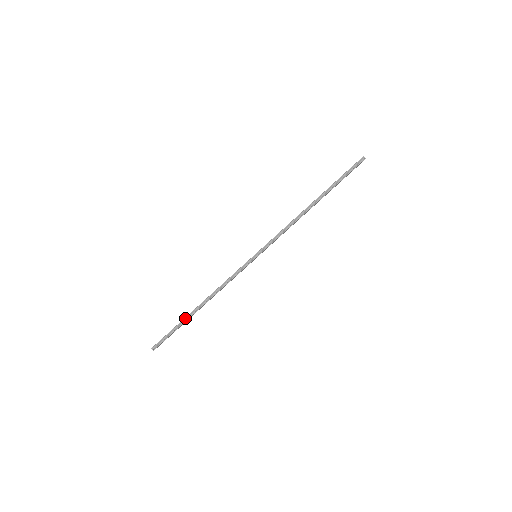
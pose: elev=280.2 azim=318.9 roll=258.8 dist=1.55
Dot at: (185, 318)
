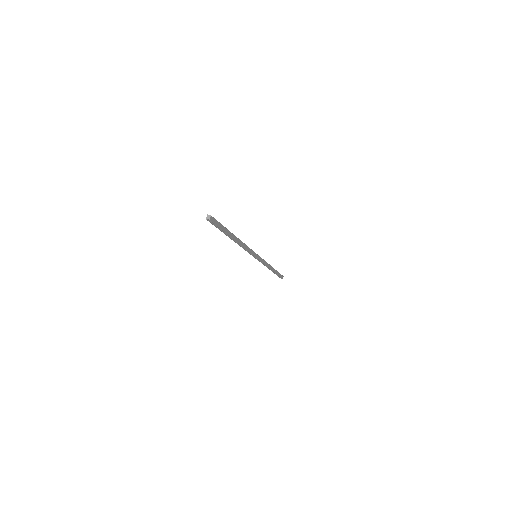
Dot at: occluded
